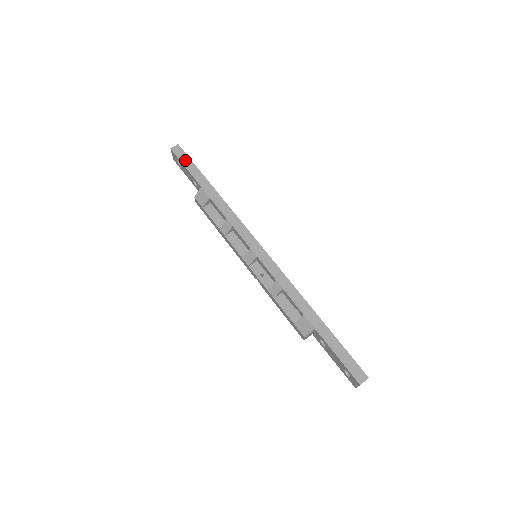
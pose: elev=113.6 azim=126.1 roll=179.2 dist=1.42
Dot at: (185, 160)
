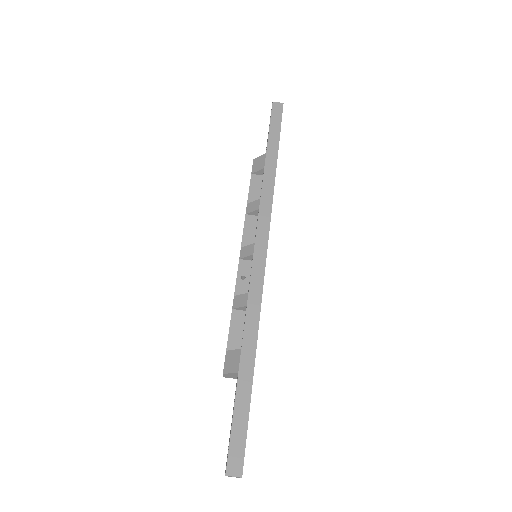
Dot at: (276, 120)
